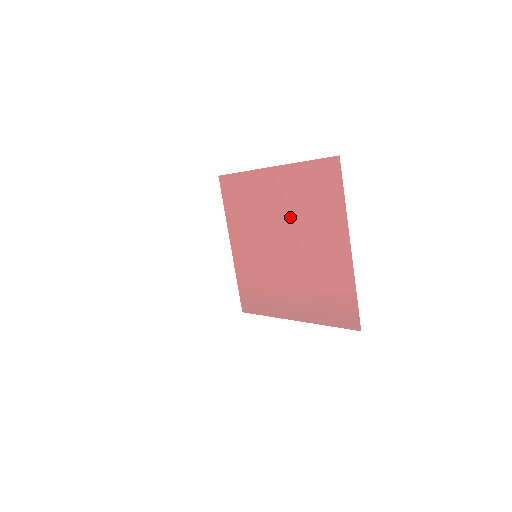
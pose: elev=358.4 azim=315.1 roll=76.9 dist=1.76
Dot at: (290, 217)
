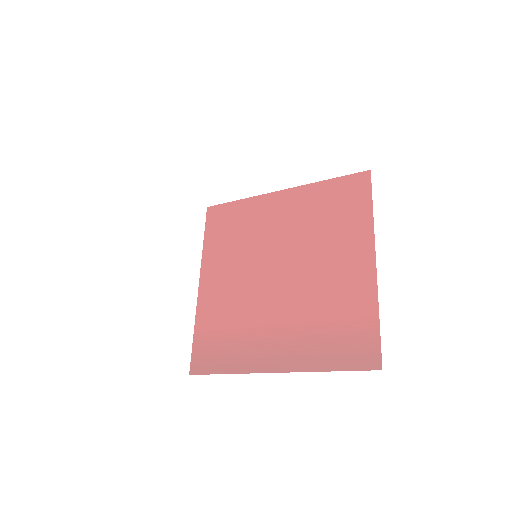
Dot at: (296, 238)
